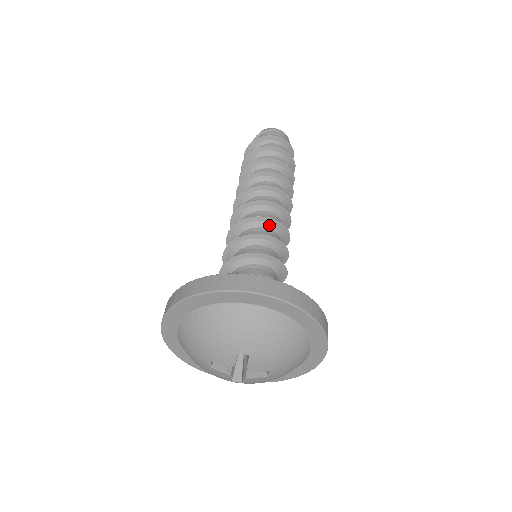
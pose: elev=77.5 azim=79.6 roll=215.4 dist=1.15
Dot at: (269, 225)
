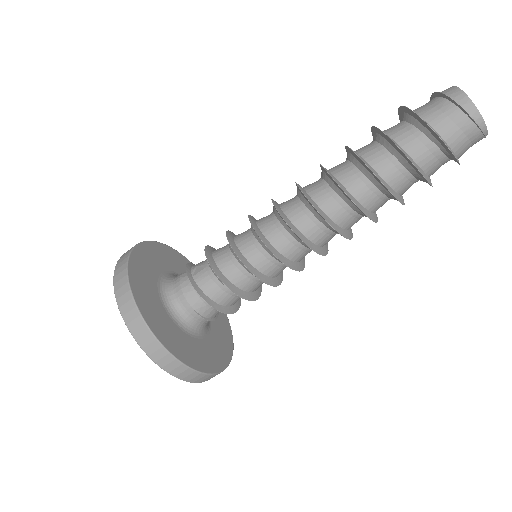
Dot at: (280, 261)
